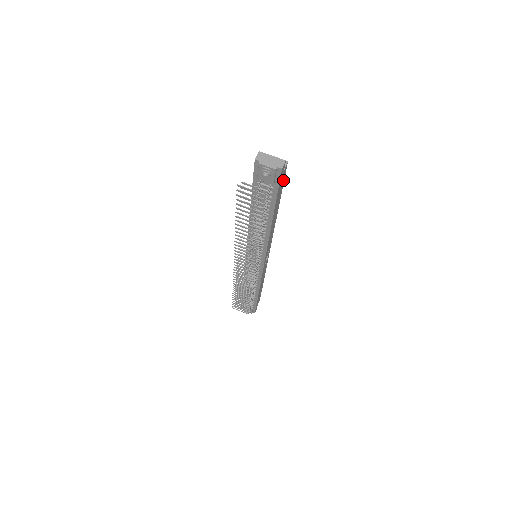
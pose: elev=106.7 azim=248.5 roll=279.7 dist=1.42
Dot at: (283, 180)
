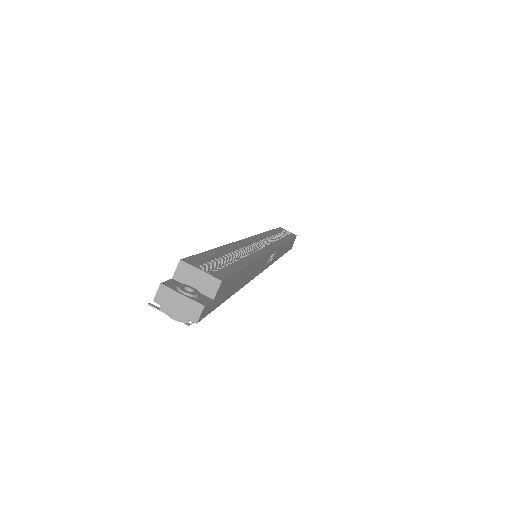
Dot at: (230, 279)
